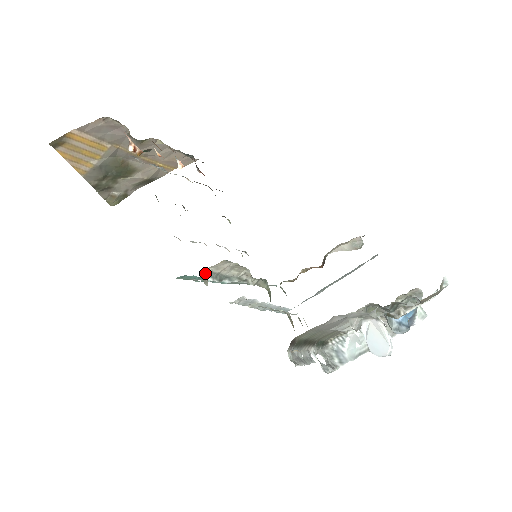
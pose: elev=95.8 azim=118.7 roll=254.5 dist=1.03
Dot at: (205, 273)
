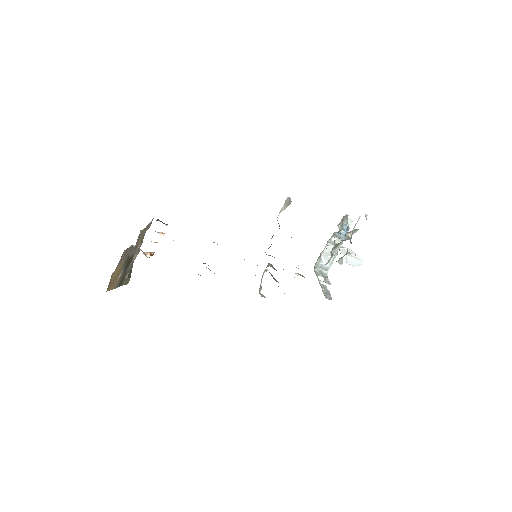
Dot at: (259, 293)
